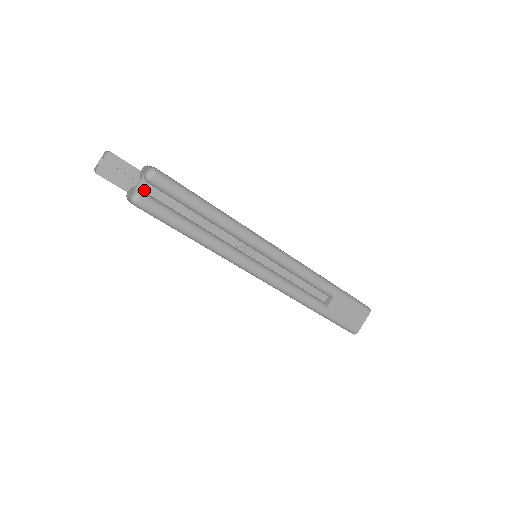
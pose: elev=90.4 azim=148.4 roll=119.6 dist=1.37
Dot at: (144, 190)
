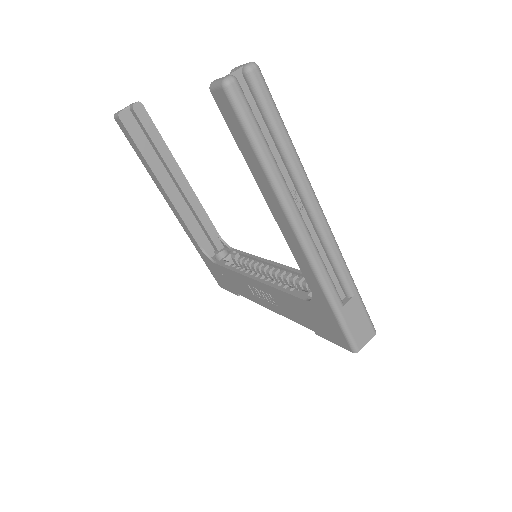
Dot at: (237, 81)
